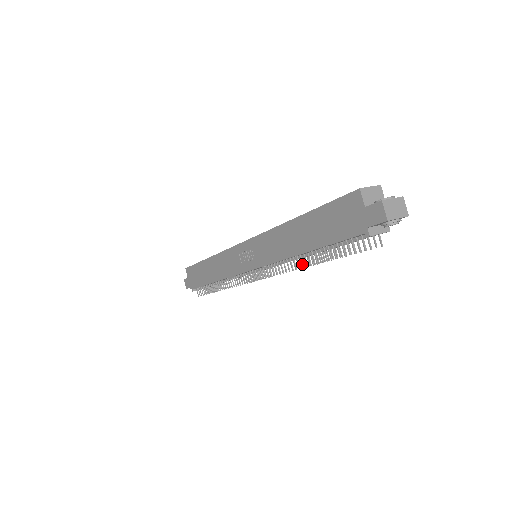
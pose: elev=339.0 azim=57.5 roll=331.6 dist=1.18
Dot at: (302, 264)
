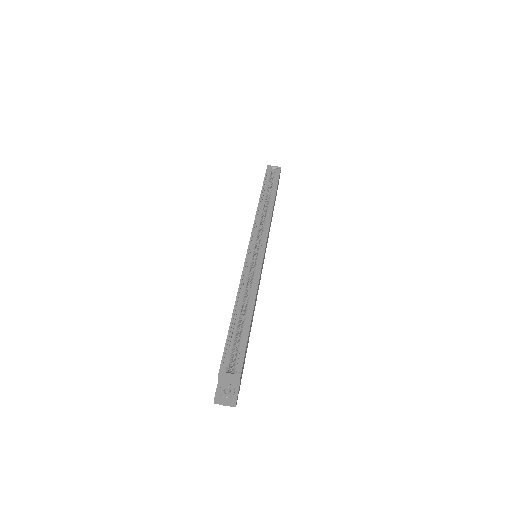
Dot at: occluded
